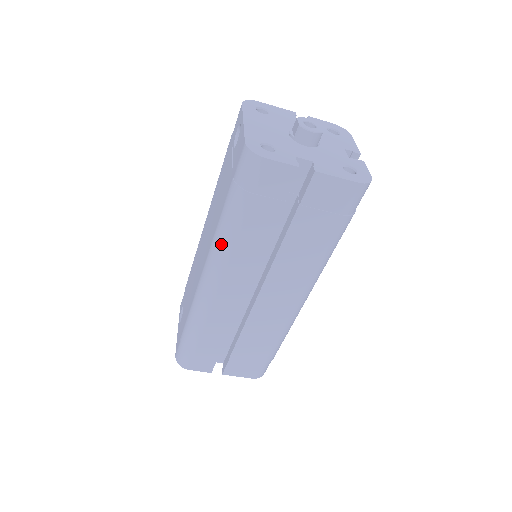
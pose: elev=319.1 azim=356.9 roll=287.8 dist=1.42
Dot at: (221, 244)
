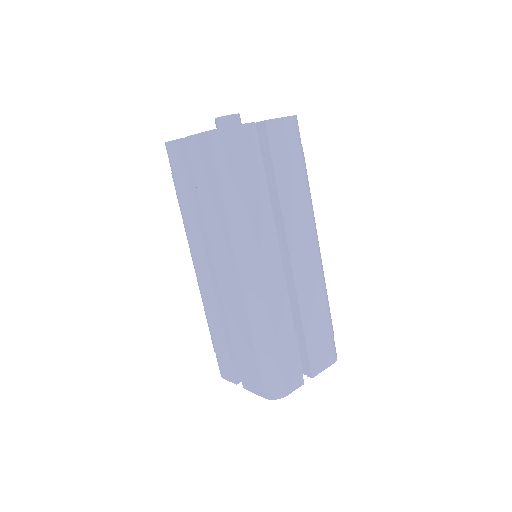
Dot at: occluded
